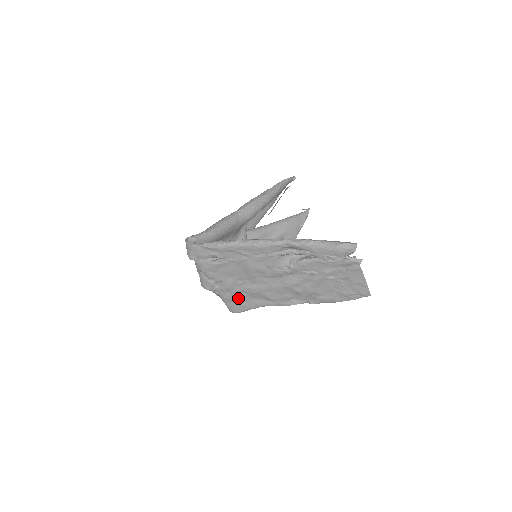
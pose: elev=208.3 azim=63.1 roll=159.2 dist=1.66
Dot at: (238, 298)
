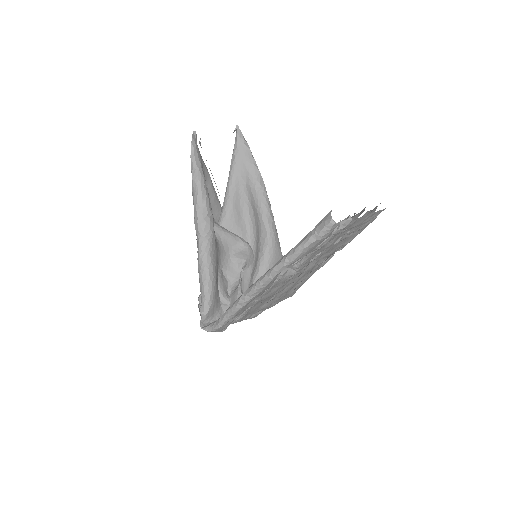
Dot at: (283, 297)
